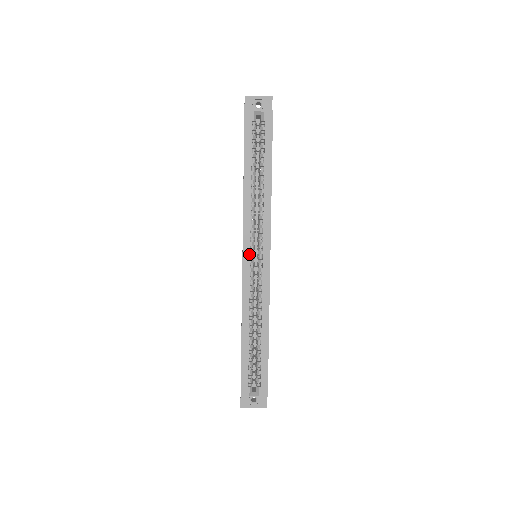
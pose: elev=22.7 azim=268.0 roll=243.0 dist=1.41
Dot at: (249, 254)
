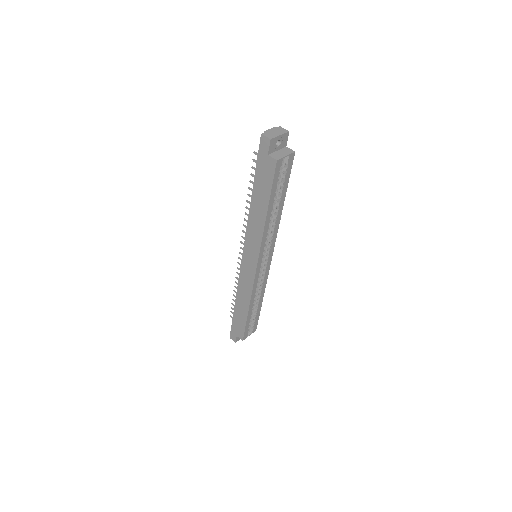
Dot at: occluded
